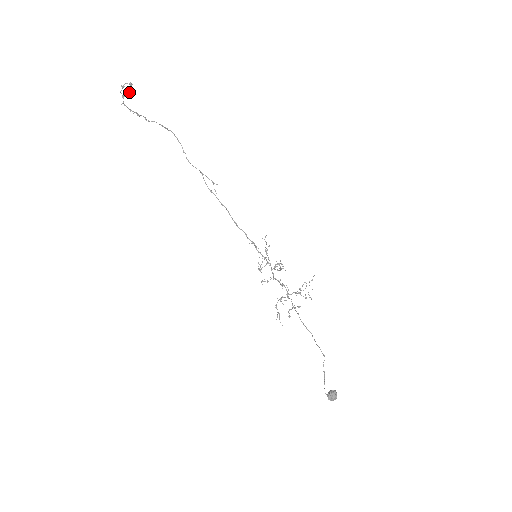
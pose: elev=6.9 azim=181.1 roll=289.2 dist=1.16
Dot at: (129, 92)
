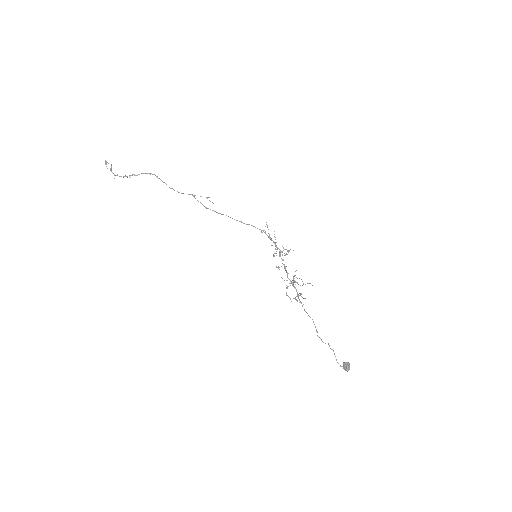
Dot at: (111, 165)
